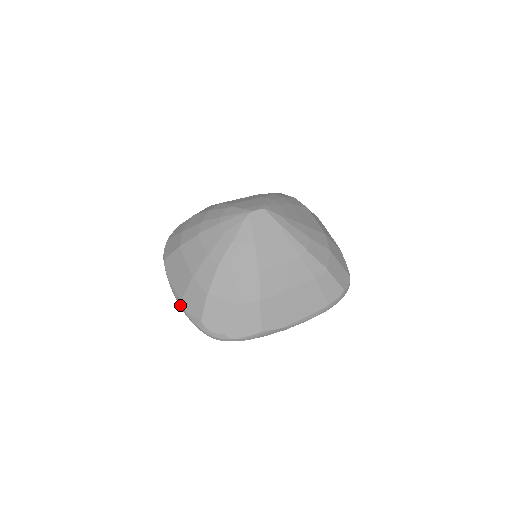
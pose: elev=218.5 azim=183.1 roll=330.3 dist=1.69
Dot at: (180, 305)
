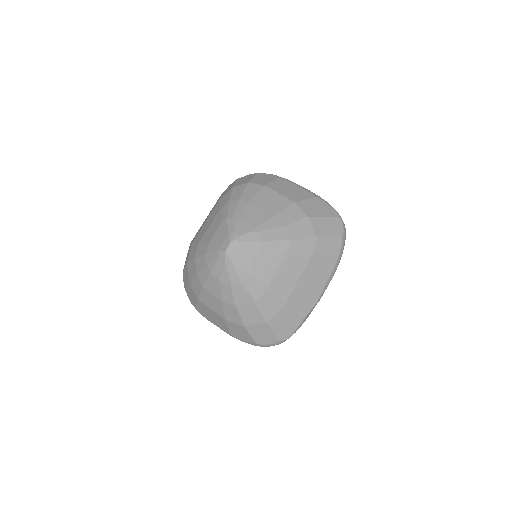
Dot at: occluded
